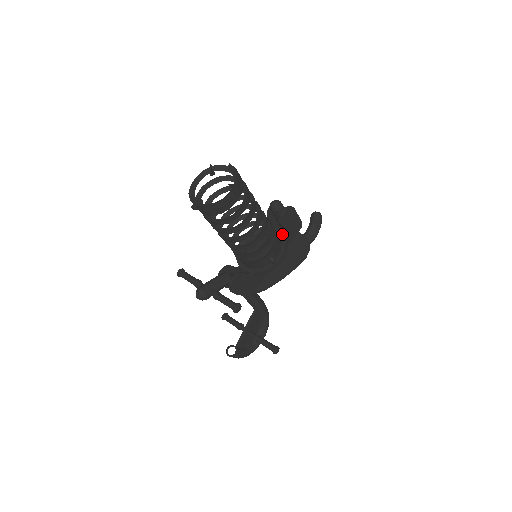
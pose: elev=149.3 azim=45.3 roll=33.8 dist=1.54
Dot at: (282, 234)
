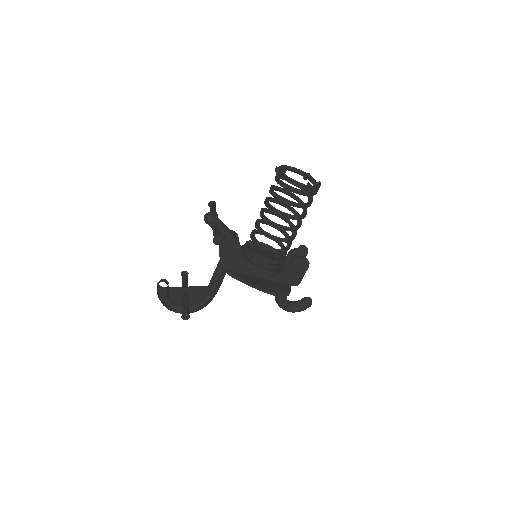
Dot at: (284, 267)
